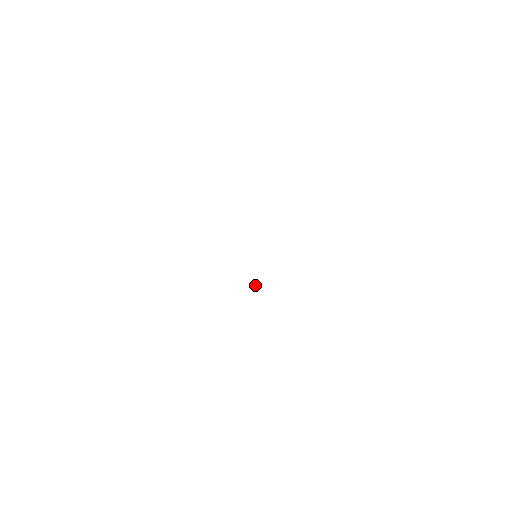
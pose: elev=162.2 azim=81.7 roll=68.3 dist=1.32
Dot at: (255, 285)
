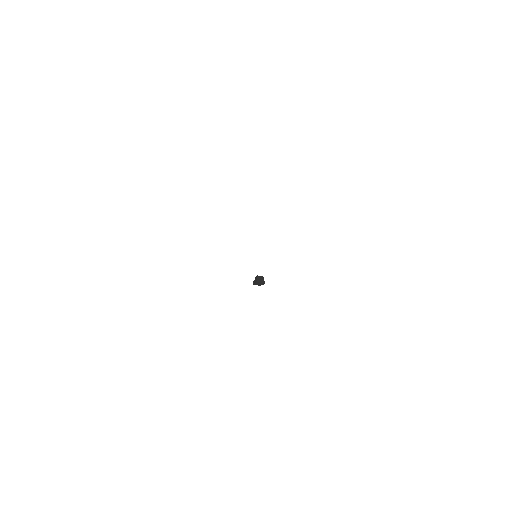
Dot at: (263, 279)
